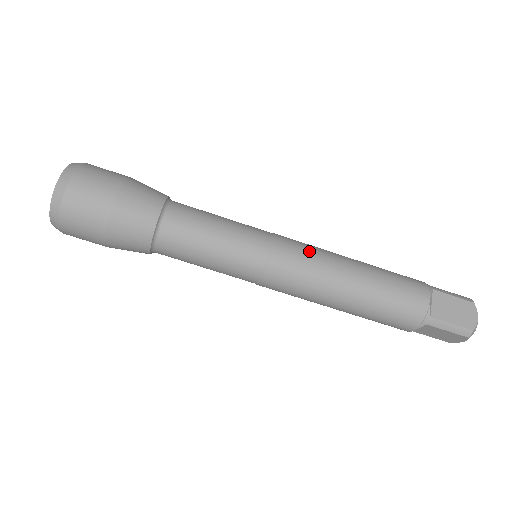
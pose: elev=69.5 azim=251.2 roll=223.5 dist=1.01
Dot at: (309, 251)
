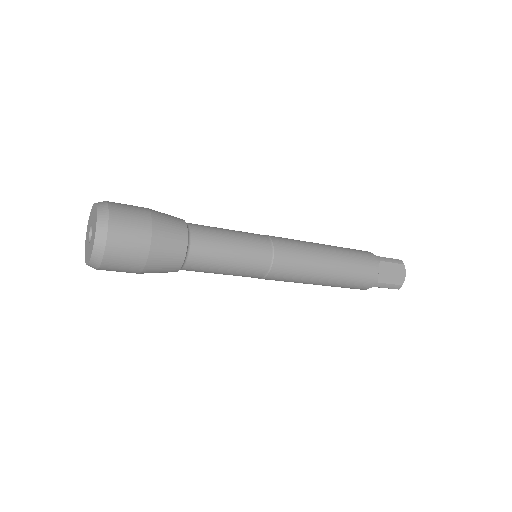
Dot at: (290, 280)
